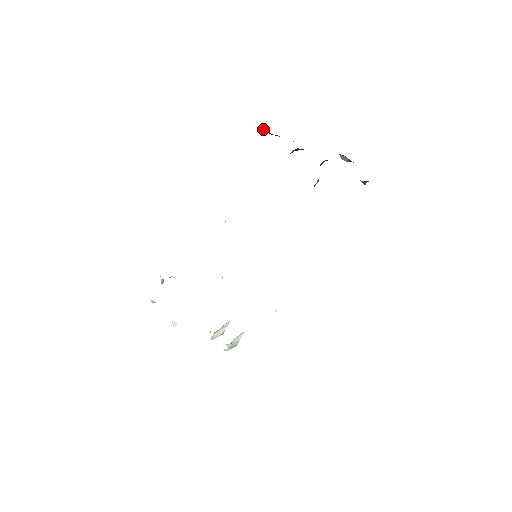
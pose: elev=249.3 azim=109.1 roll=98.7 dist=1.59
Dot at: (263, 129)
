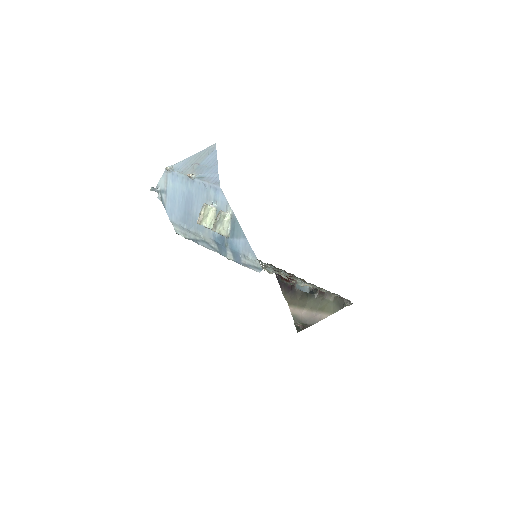
Dot at: (275, 270)
